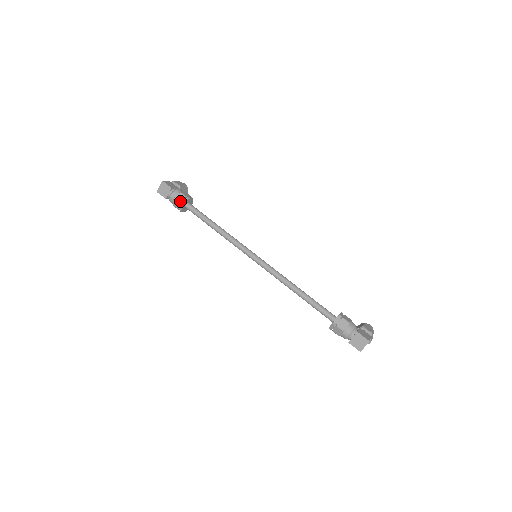
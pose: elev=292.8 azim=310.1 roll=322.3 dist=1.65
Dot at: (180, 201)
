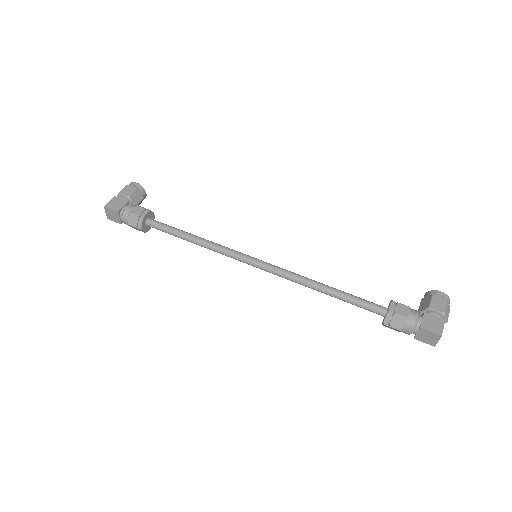
Dot at: (136, 225)
